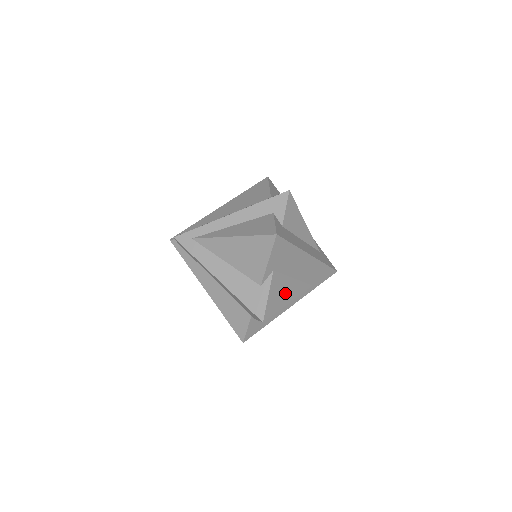
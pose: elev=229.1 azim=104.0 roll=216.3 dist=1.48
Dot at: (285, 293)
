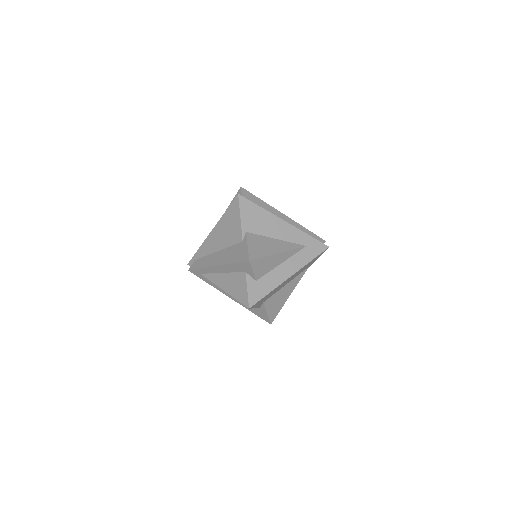
Dot at: (282, 297)
